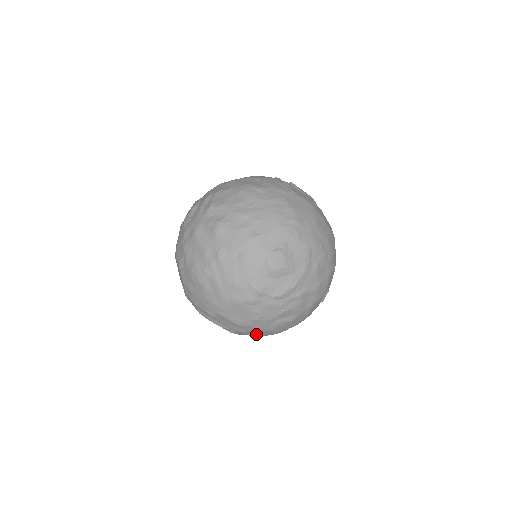
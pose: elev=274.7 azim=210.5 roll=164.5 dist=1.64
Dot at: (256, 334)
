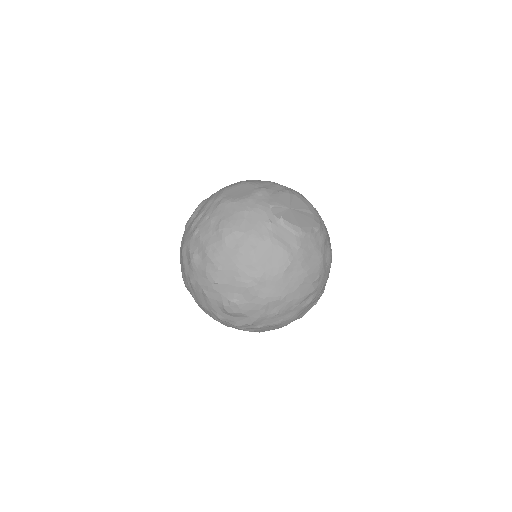
Dot at: occluded
